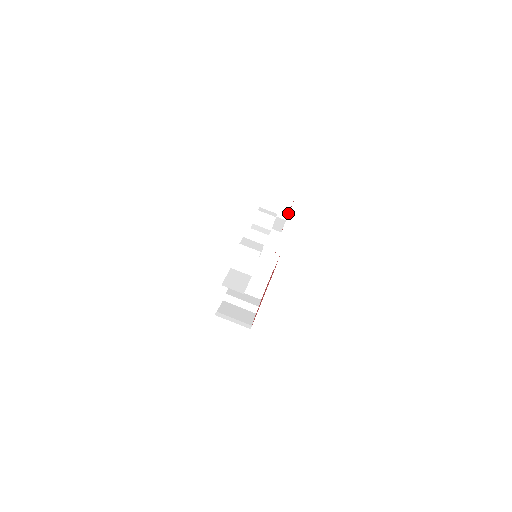
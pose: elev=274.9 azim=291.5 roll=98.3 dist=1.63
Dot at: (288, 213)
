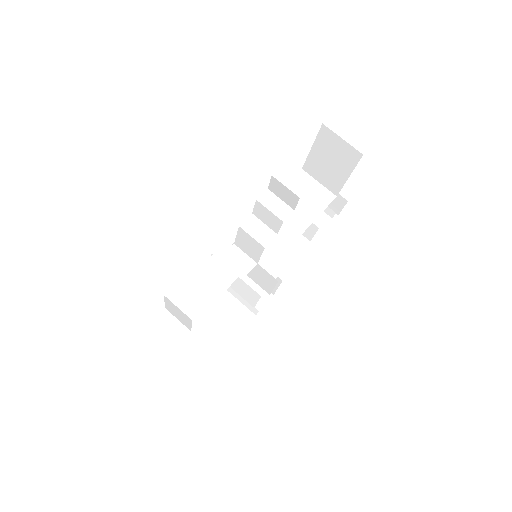
Dot at: (340, 188)
